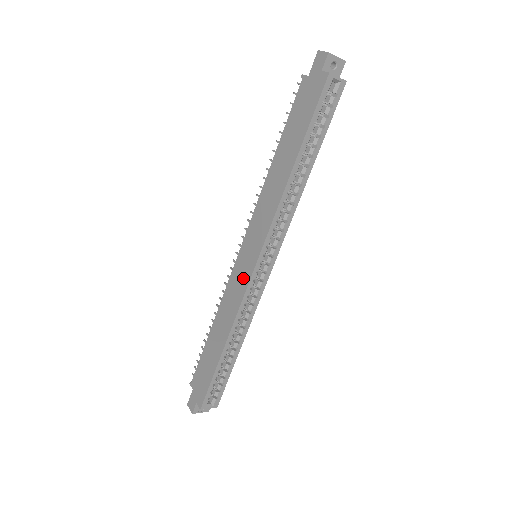
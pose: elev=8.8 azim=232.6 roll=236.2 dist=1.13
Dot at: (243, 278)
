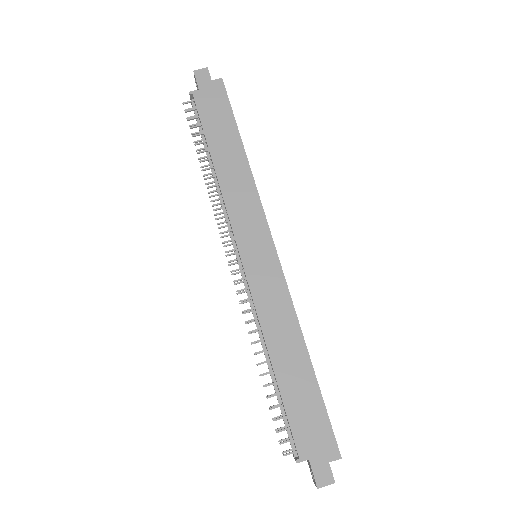
Dot at: (271, 274)
